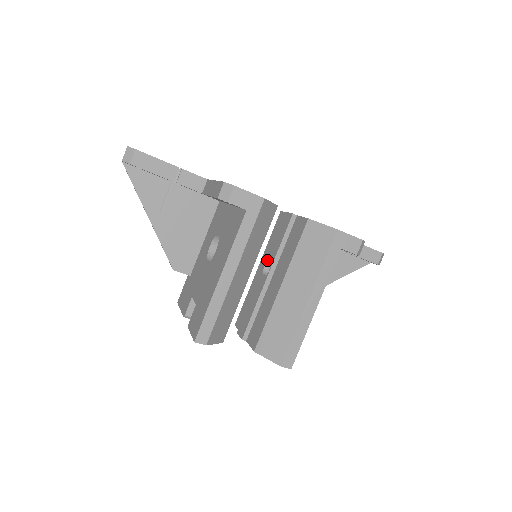
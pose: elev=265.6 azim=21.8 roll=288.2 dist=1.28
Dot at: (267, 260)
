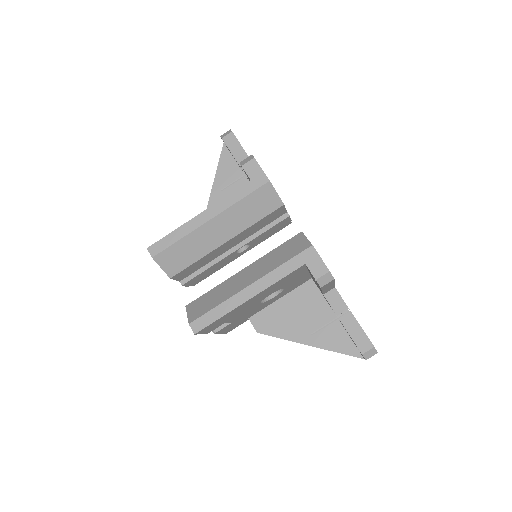
Dot at: occluded
